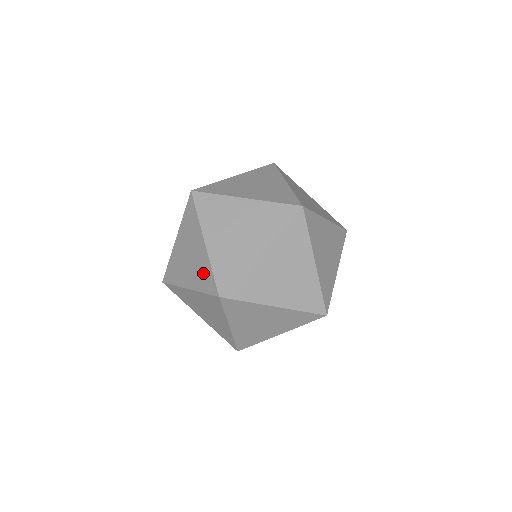
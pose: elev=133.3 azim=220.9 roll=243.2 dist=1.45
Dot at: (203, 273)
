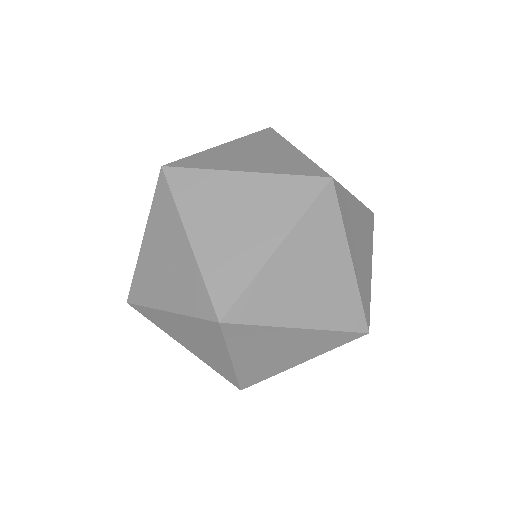
Dot at: (189, 287)
